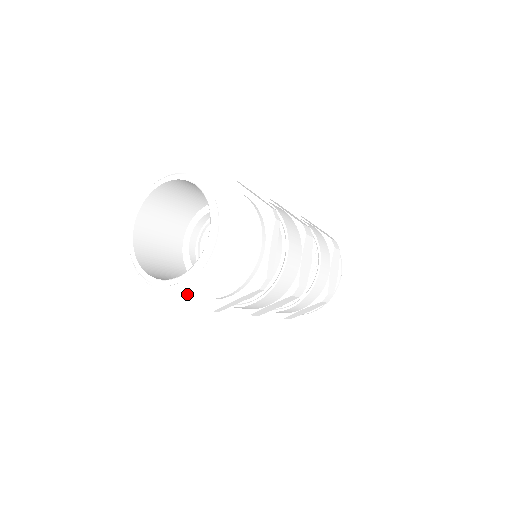
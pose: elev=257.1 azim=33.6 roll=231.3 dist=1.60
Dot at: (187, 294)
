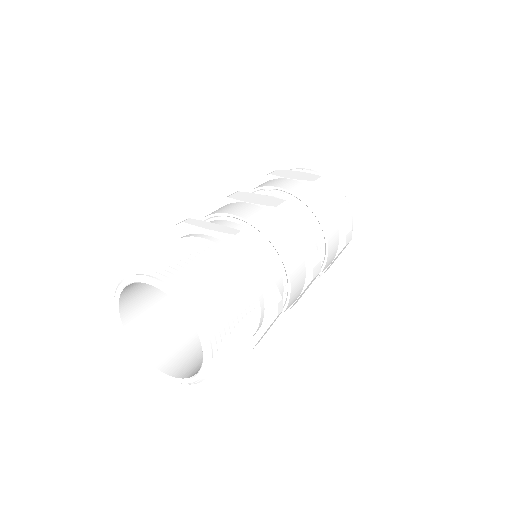
Dot at: occluded
